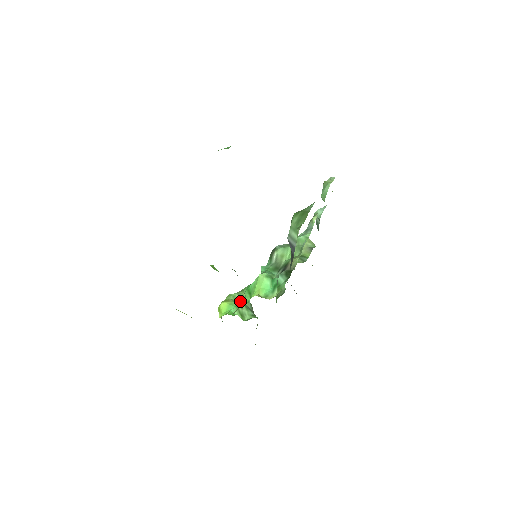
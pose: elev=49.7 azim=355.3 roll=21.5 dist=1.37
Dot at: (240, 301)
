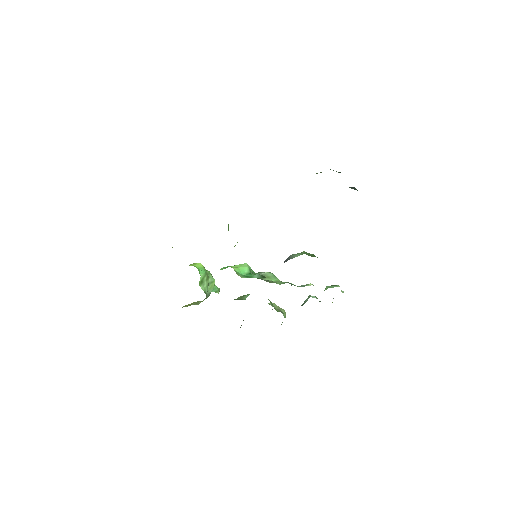
Dot at: (209, 279)
